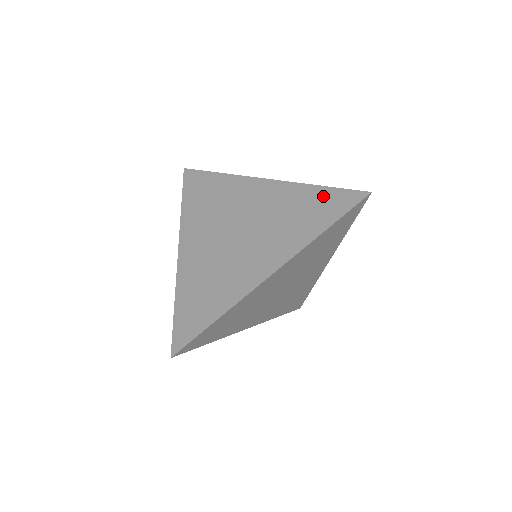
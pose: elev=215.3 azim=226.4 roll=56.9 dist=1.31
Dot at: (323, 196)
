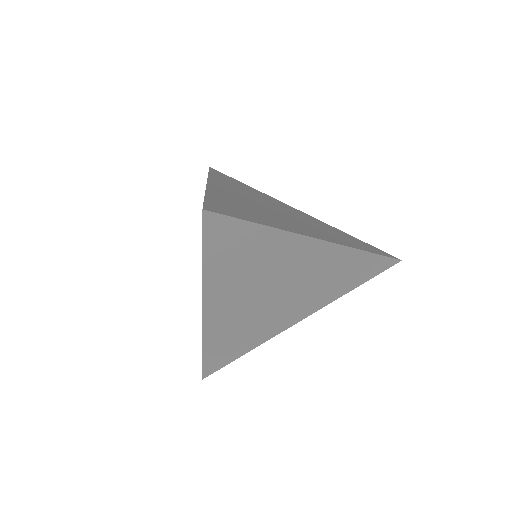
Dot at: (359, 241)
